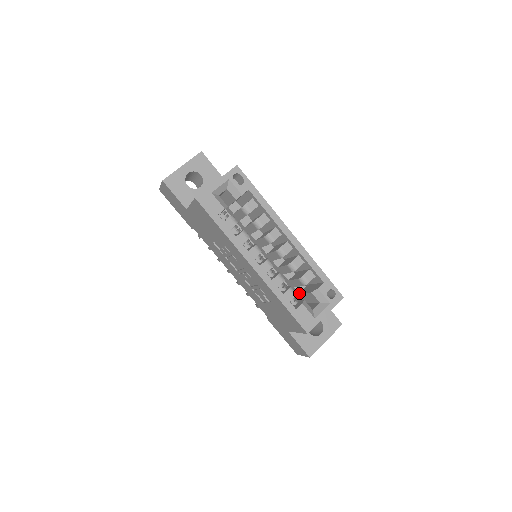
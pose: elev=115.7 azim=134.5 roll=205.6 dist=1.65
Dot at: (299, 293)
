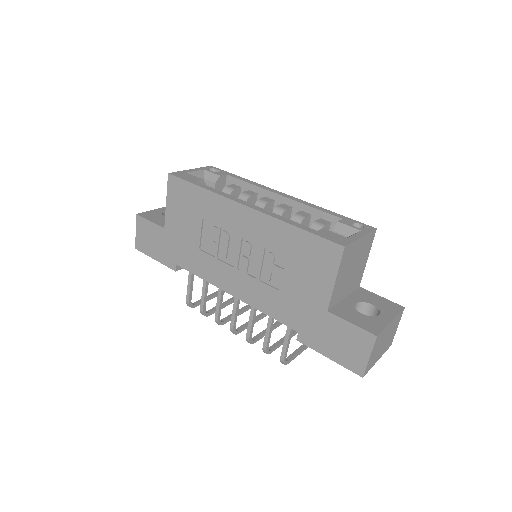
Dot at: occluded
